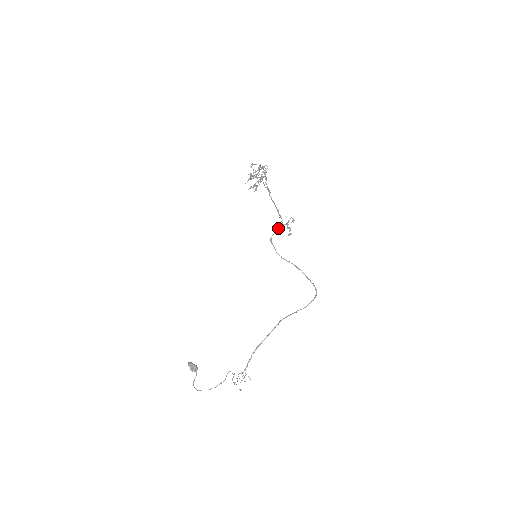
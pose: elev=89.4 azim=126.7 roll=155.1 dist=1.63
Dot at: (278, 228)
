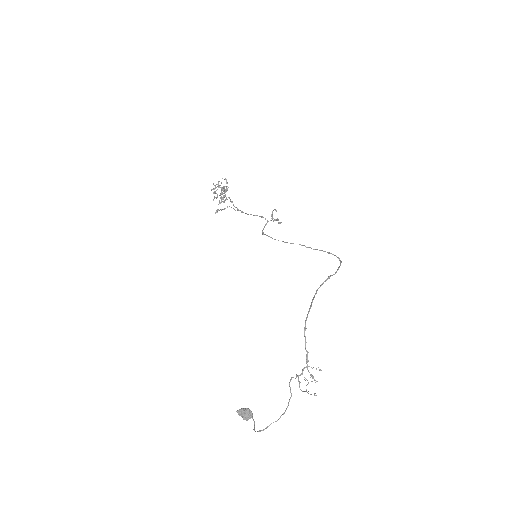
Dot at: (265, 225)
